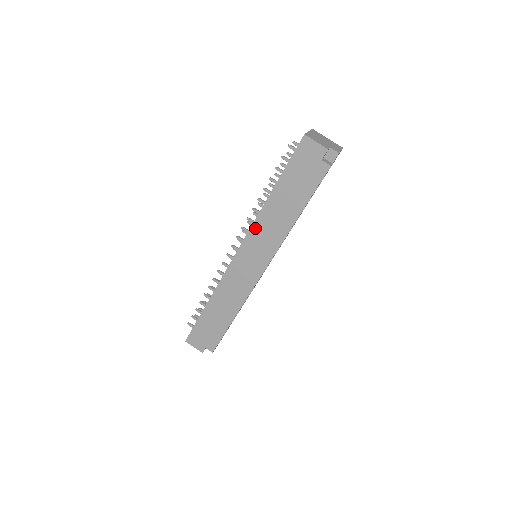
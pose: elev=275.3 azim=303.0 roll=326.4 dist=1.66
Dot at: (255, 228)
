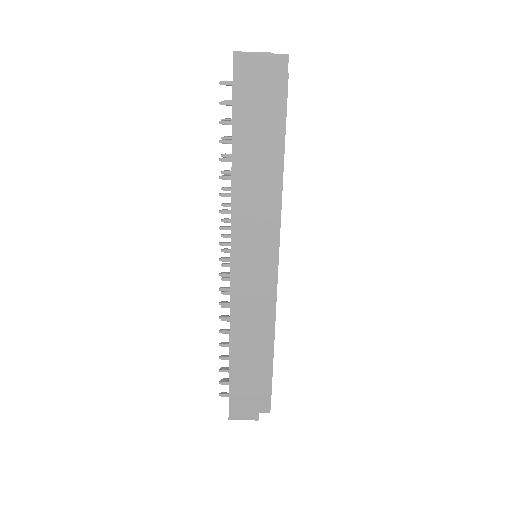
Dot at: (237, 216)
